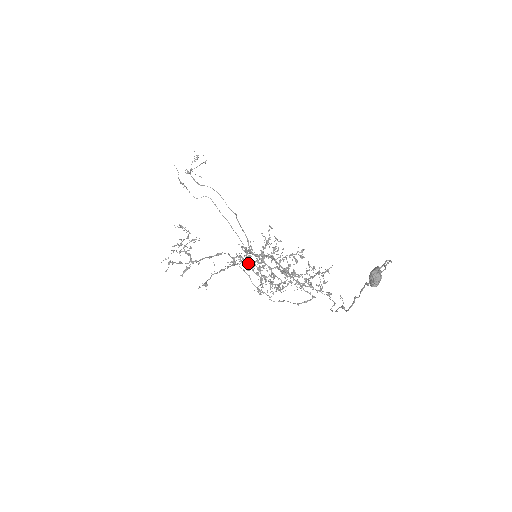
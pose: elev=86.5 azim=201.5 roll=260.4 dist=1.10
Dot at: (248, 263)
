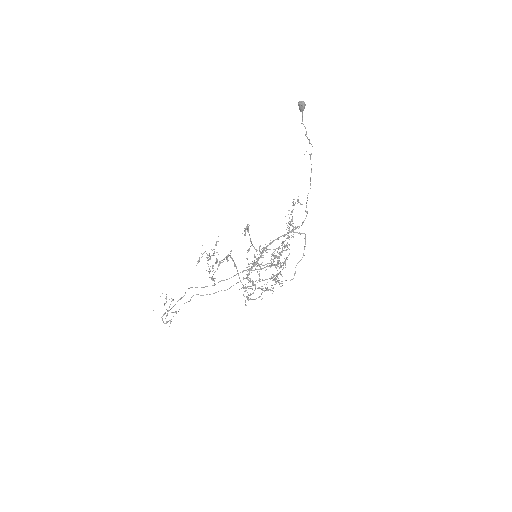
Dot at: occluded
